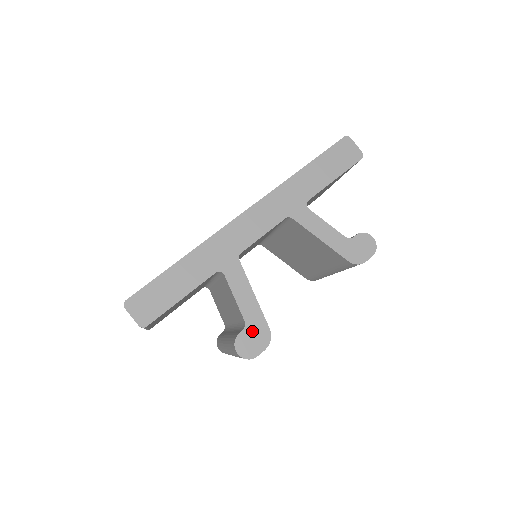
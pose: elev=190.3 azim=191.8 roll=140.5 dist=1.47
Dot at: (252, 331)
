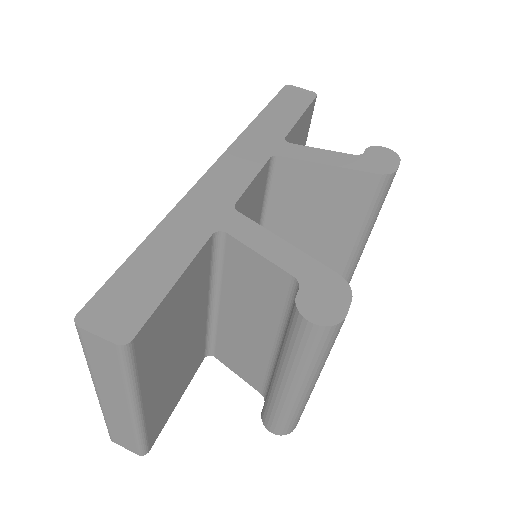
Dot at: (314, 285)
